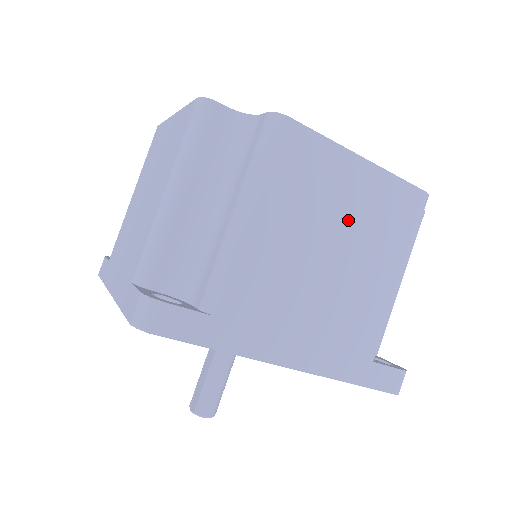
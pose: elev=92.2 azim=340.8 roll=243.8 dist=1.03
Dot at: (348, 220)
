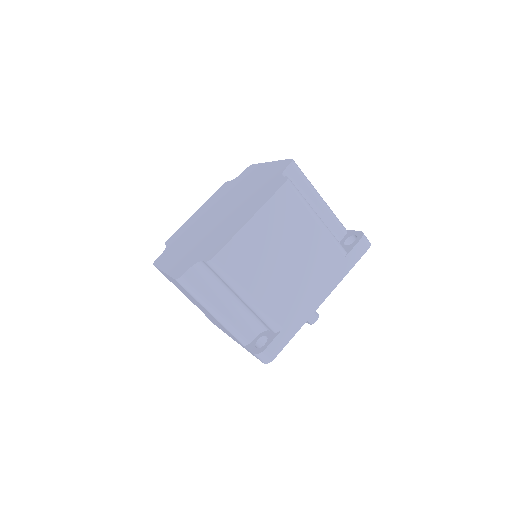
Dot at: (276, 242)
